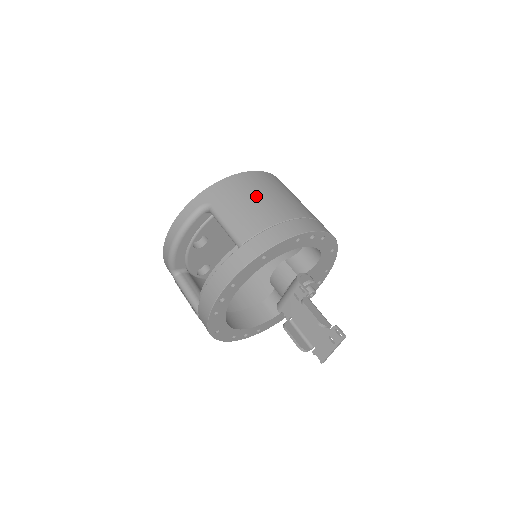
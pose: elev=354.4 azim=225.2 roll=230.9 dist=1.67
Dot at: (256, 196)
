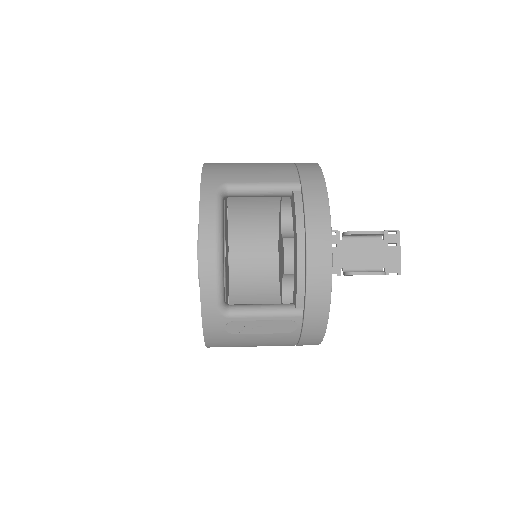
Dot at: (247, 163)
